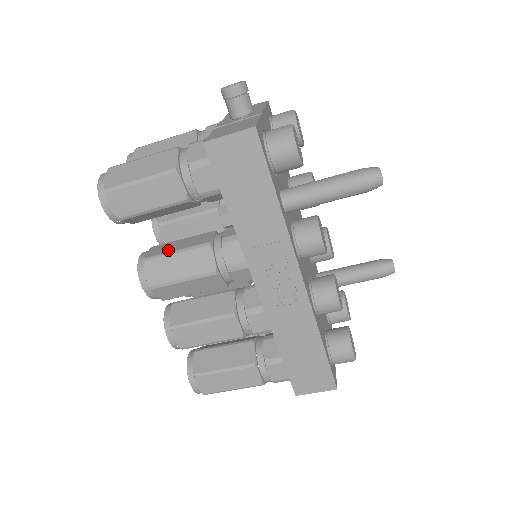
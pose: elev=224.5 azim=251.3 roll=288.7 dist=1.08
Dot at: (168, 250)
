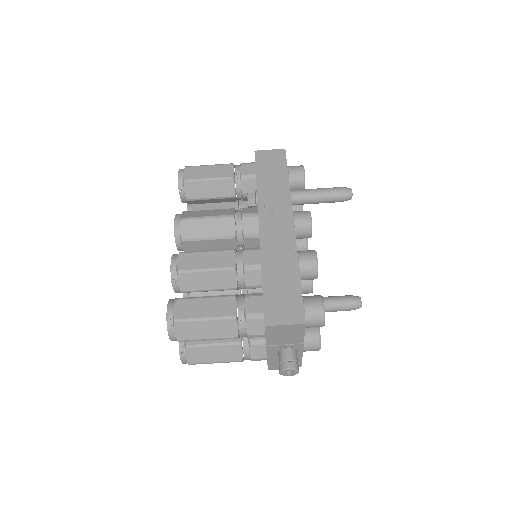
Dot at: occluded
